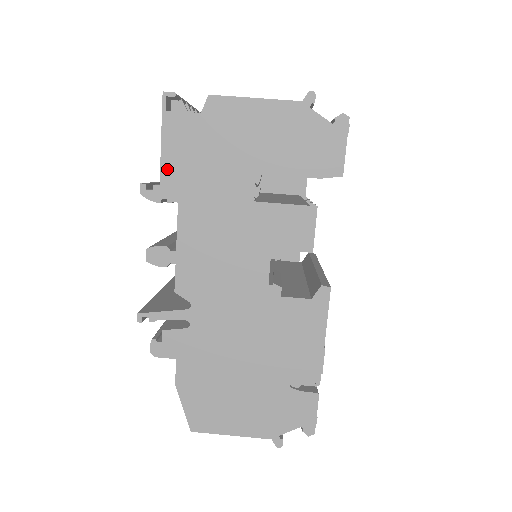
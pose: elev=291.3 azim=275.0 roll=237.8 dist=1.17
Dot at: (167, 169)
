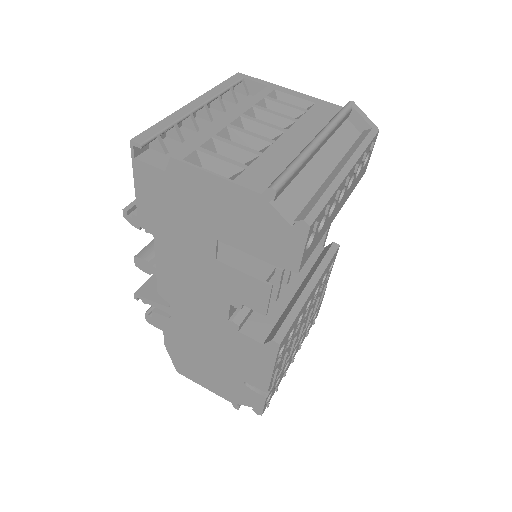
Dot at: (142, 207)
